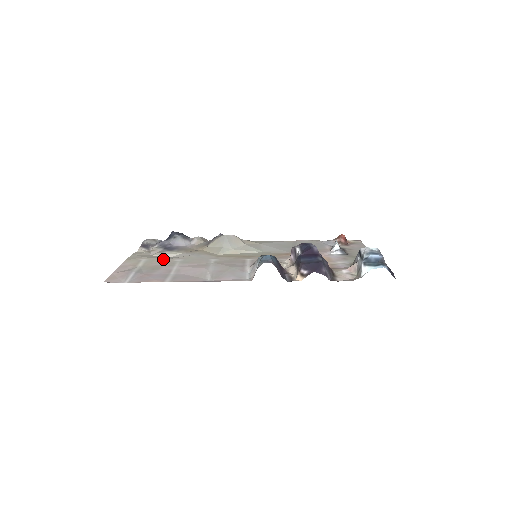
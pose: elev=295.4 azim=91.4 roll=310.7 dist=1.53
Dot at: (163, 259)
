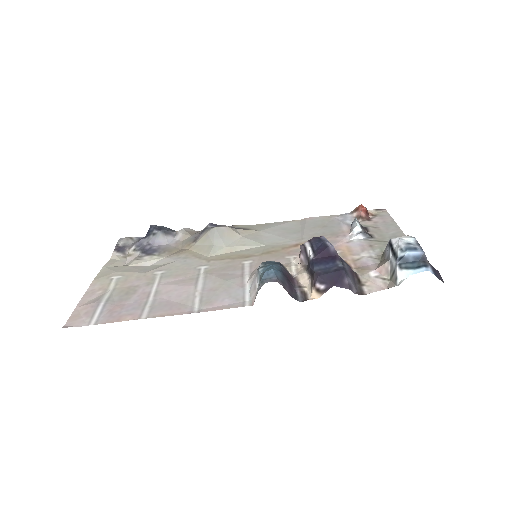
Dot at: (140, 273)
